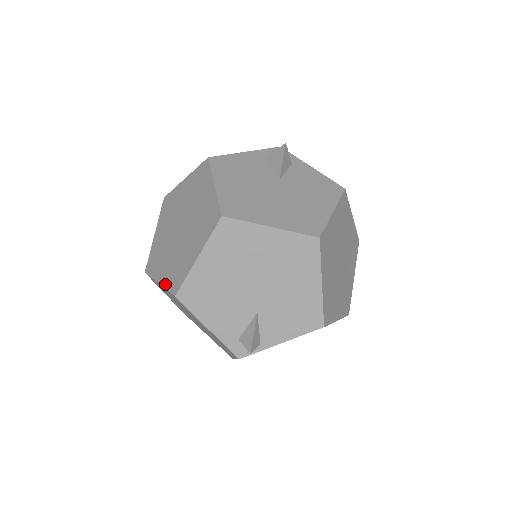
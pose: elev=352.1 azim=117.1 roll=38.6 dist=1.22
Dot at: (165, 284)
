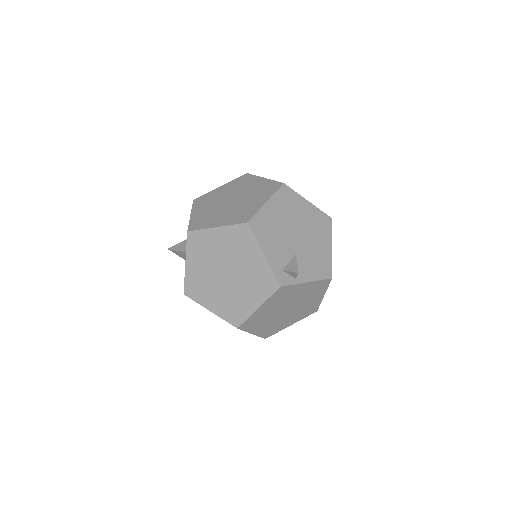
Dot at: (228, 223)
